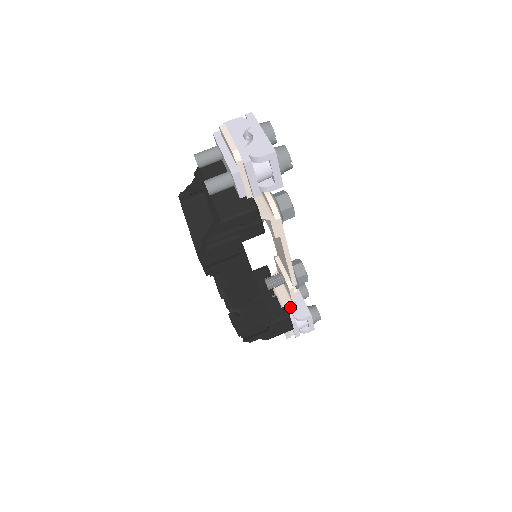
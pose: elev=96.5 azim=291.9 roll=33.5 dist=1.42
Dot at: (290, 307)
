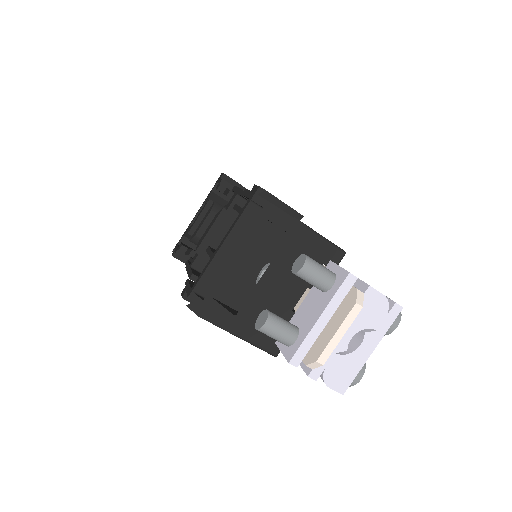
Dot at: occluded
